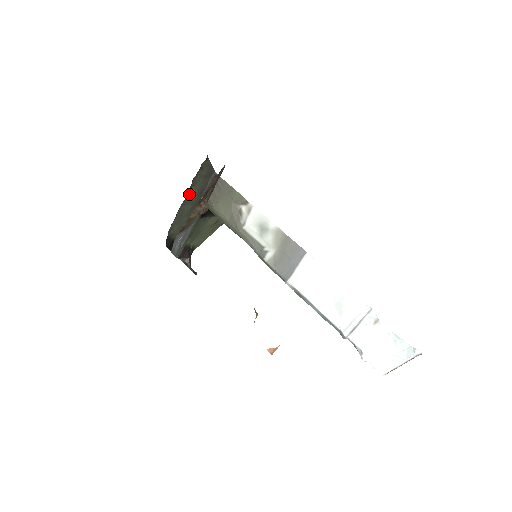
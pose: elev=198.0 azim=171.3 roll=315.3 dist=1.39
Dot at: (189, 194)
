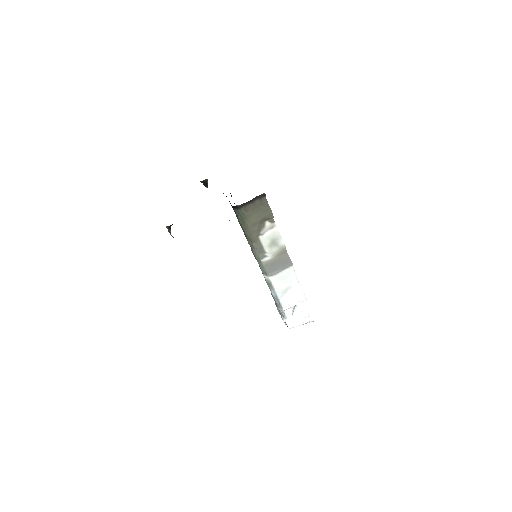
Dot at: occluded
